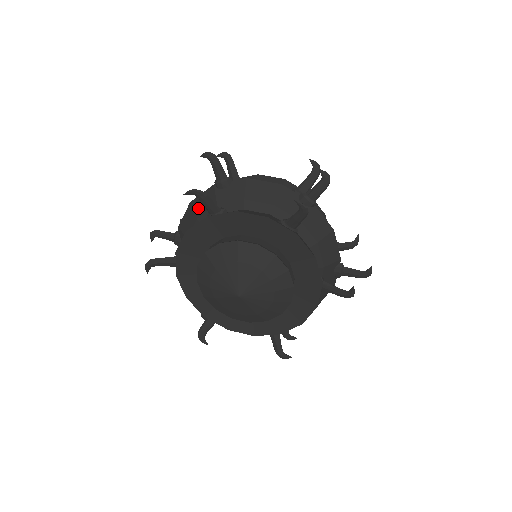
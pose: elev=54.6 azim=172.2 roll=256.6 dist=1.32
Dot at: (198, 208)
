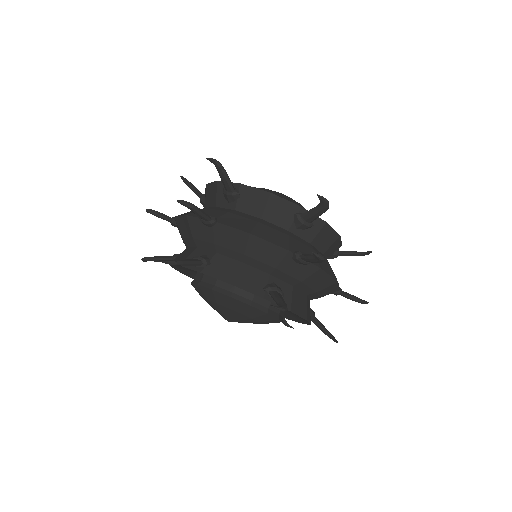
Dot at: occluded
